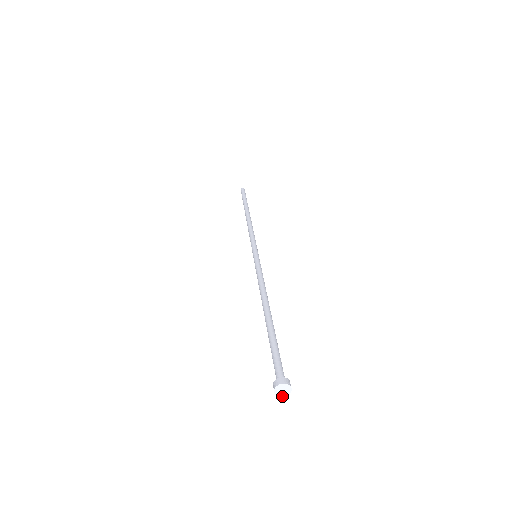
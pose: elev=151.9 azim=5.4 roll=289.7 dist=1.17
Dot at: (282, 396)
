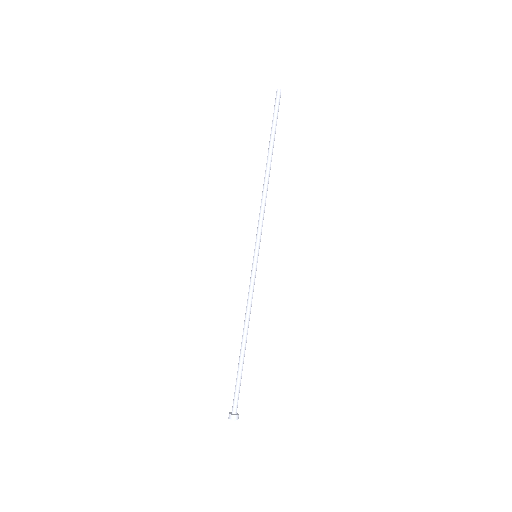
Dot at: occluded
